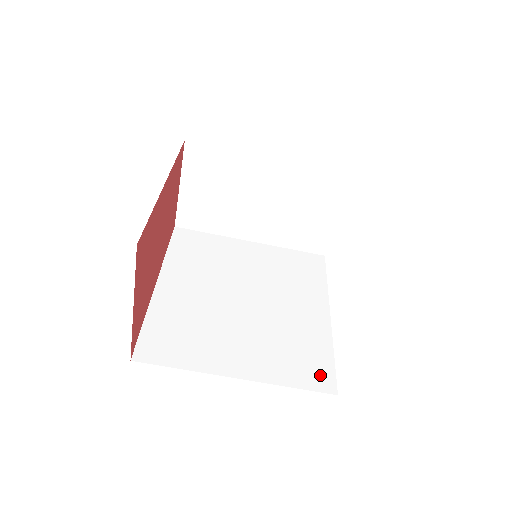
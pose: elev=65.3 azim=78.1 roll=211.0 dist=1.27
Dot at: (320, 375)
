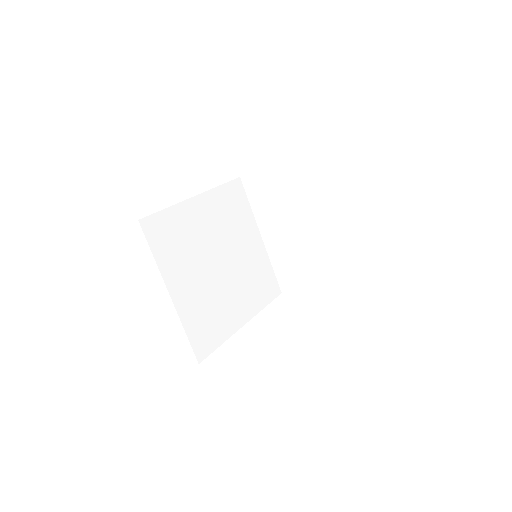
Dot at: (204, 345)
